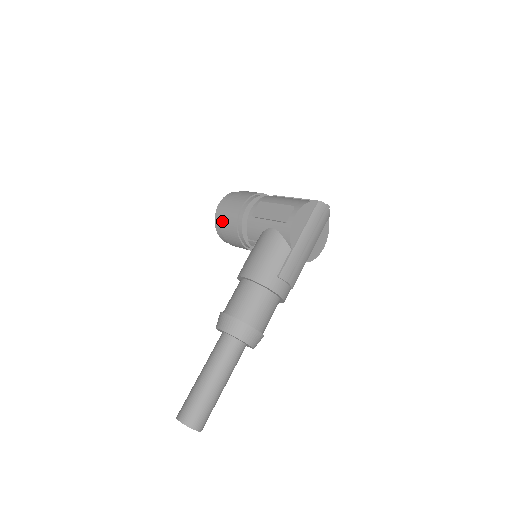
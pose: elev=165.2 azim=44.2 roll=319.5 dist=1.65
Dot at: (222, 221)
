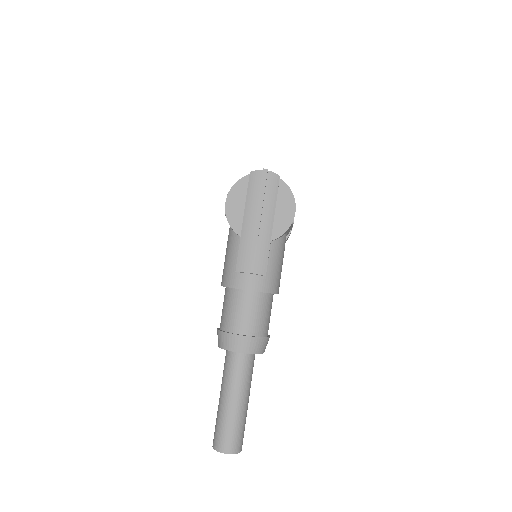
Dot at: occluded
